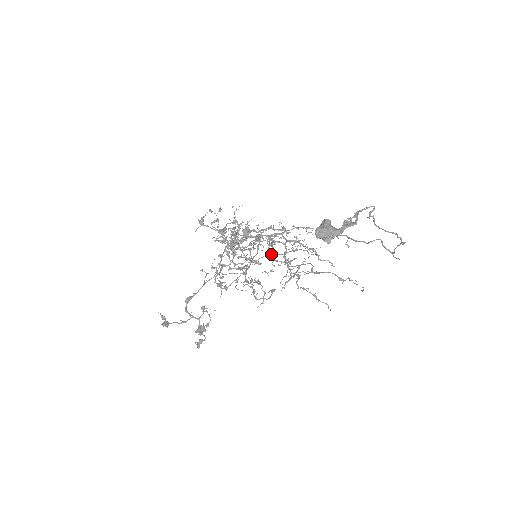
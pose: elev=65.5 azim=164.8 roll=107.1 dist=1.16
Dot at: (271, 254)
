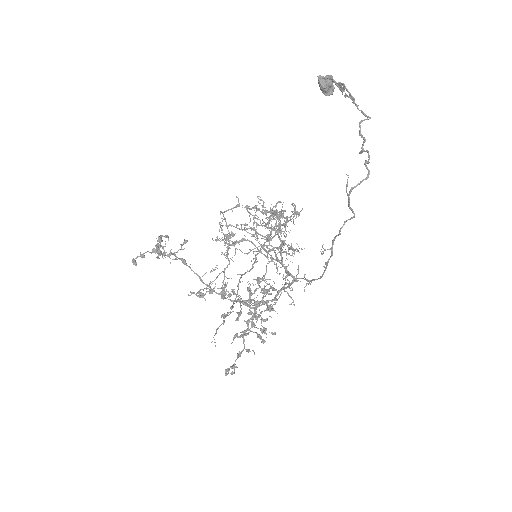
Dot at: (269, 228)
